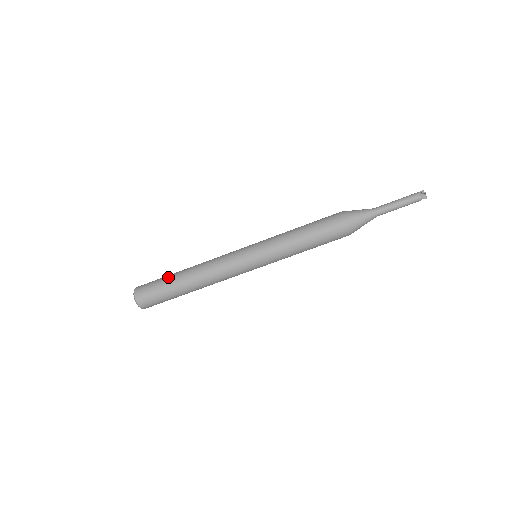
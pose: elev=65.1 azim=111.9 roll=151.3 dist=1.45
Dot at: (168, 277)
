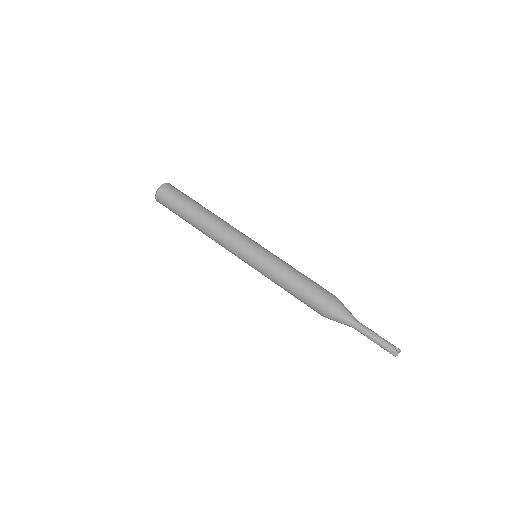
Dot at: (197, 202)
